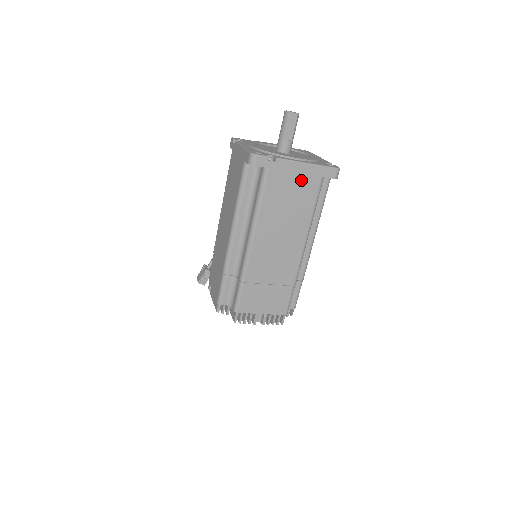
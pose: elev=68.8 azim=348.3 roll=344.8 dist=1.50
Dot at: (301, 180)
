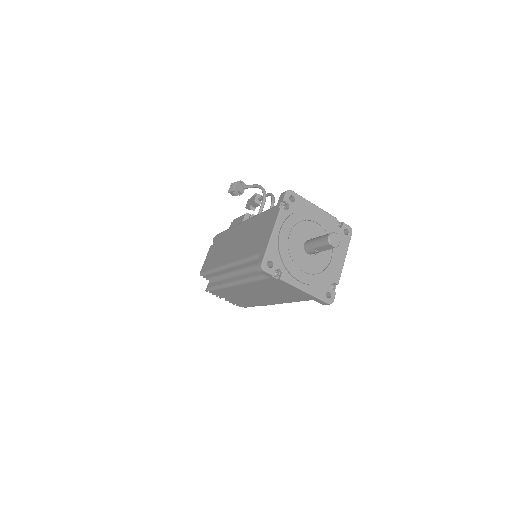
Dot at: (294, 292)
